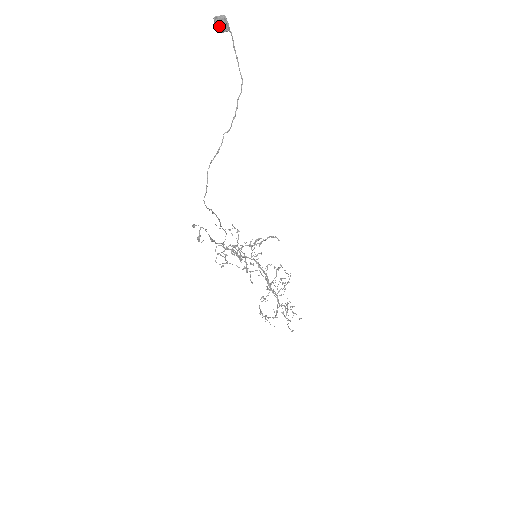
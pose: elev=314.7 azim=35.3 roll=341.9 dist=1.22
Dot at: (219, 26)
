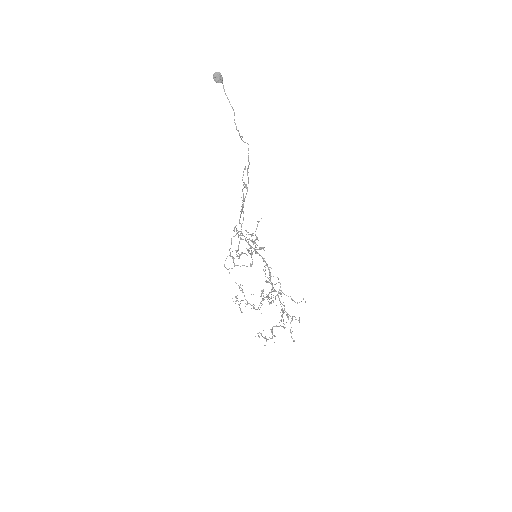
Dot at: (217, 78)
